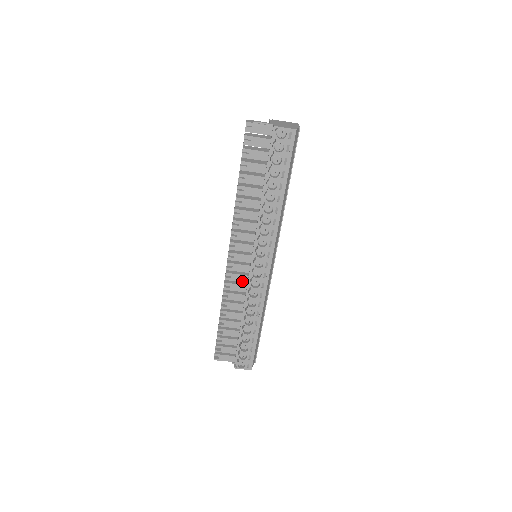
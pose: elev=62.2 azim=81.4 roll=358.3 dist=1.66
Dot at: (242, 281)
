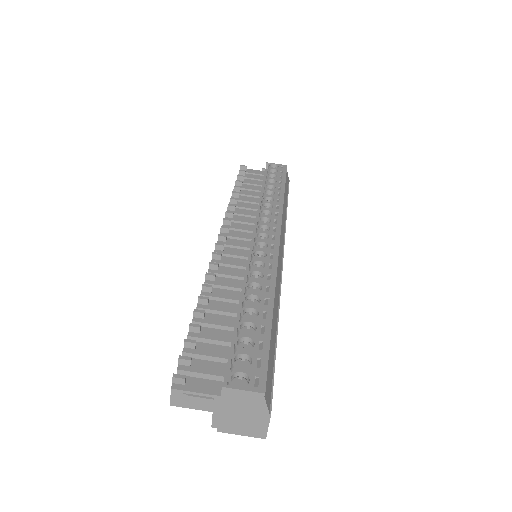
Dot at: (238, 265)
